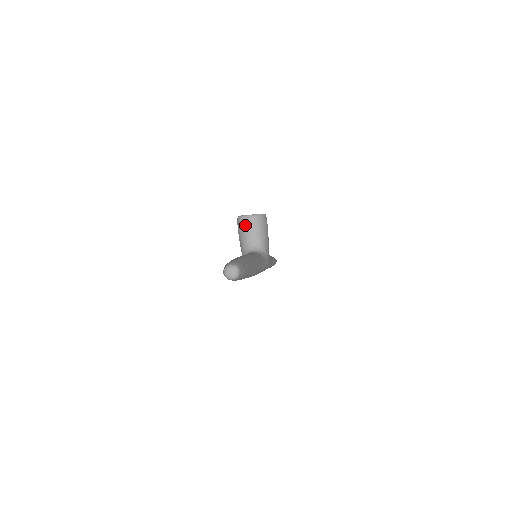
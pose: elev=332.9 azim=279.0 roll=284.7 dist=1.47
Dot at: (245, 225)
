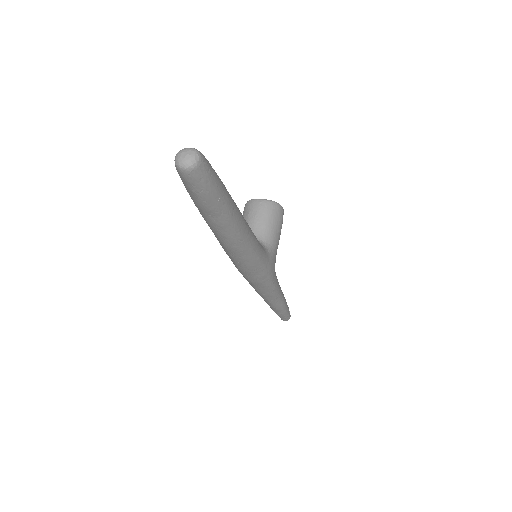
Dot at: (251, 209)
